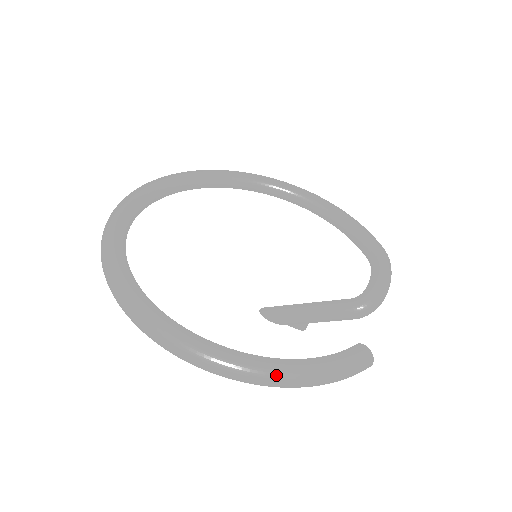
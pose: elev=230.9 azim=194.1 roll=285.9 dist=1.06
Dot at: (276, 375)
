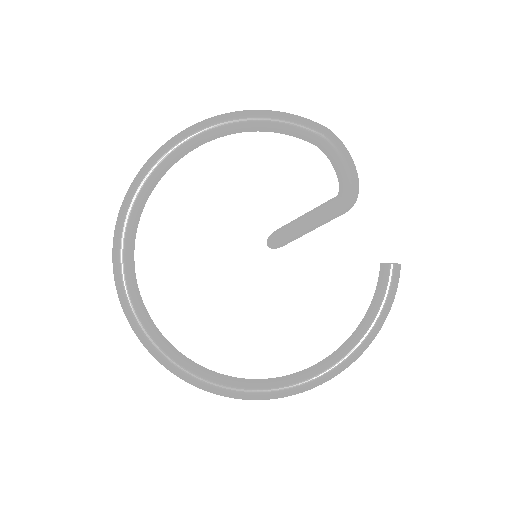
Dot at: occluded
